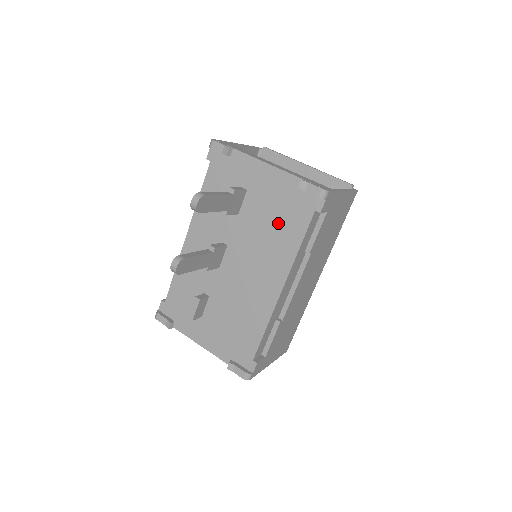
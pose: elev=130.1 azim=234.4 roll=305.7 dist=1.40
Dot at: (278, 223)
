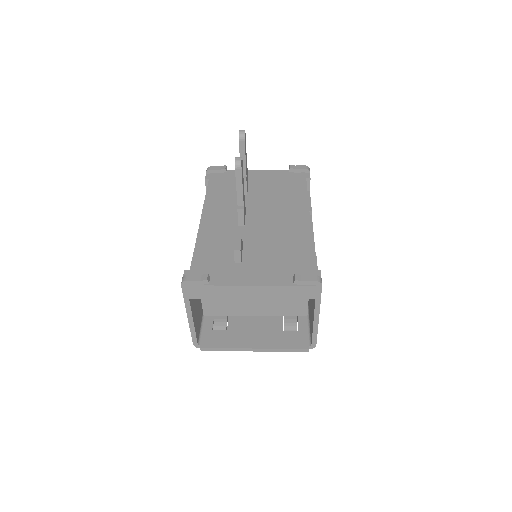
Dot at: (283, 190)
